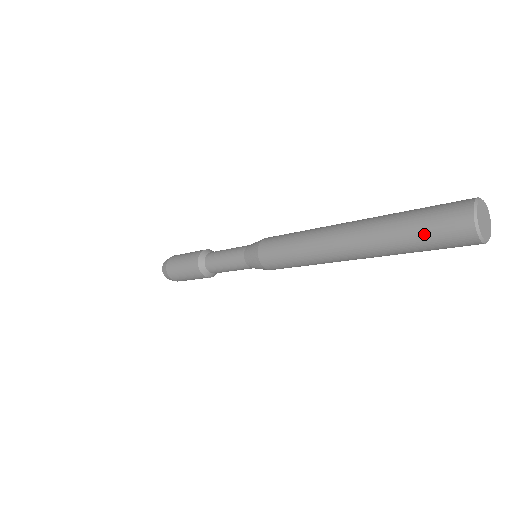
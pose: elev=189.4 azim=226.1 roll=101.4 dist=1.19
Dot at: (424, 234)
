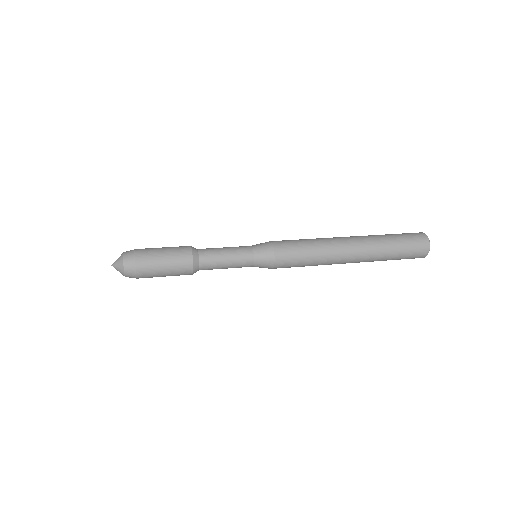
Dot at: (403, 256)
